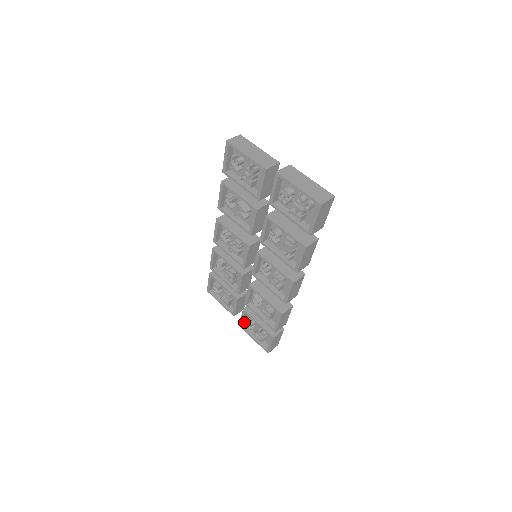
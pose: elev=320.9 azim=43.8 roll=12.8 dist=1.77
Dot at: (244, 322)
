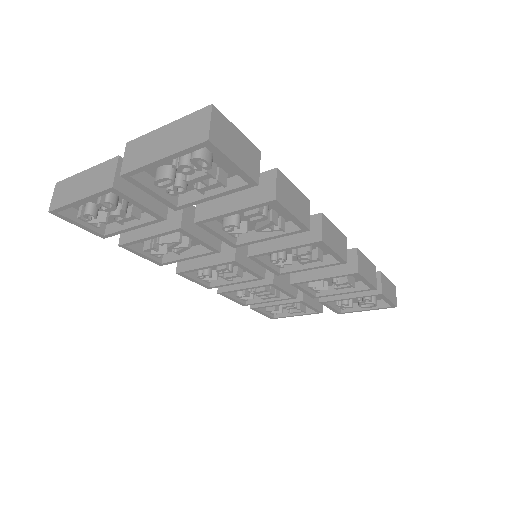
Dot at: (337, 306)
